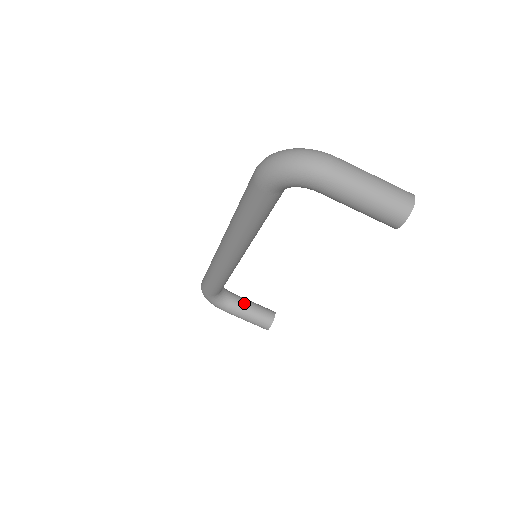
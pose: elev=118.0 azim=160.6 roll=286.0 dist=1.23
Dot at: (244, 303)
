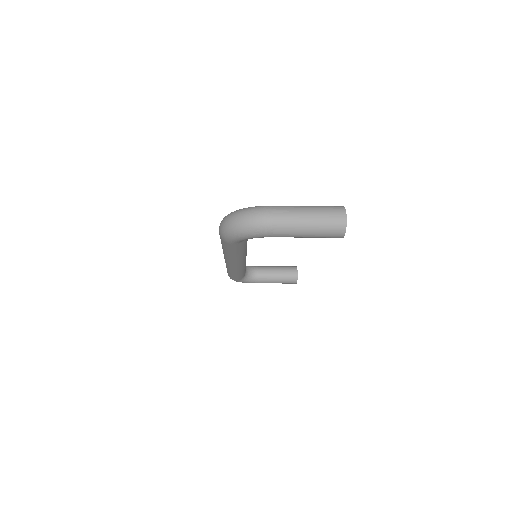
Dot at: (268, 272)
